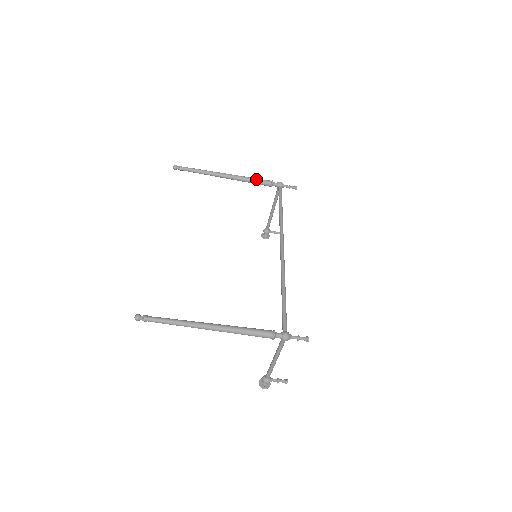
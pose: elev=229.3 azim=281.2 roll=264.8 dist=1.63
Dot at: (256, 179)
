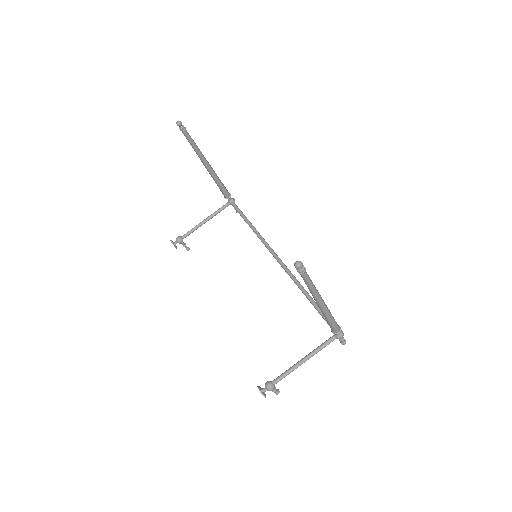
Dot at: (223, 184)
